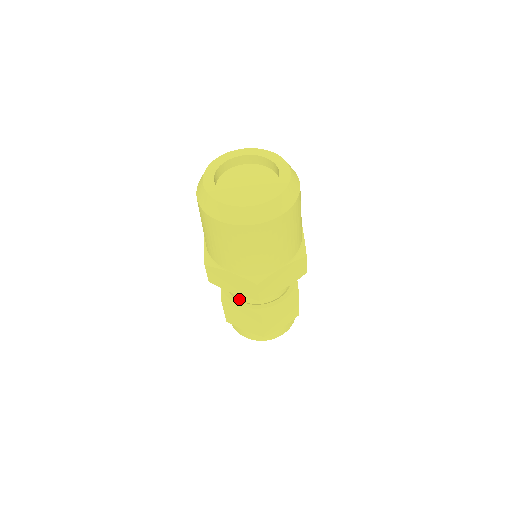
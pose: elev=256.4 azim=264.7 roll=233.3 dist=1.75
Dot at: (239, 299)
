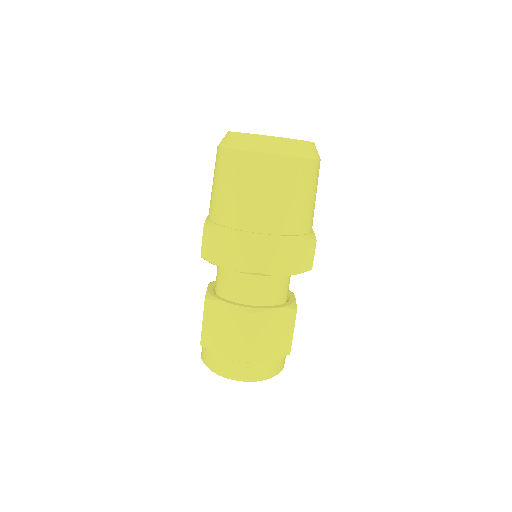
Dot at: occluded
